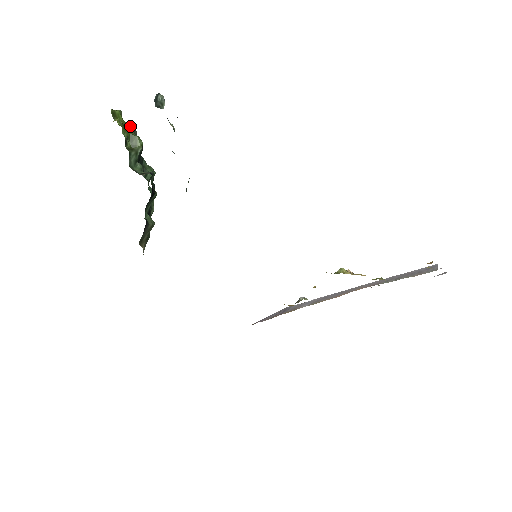
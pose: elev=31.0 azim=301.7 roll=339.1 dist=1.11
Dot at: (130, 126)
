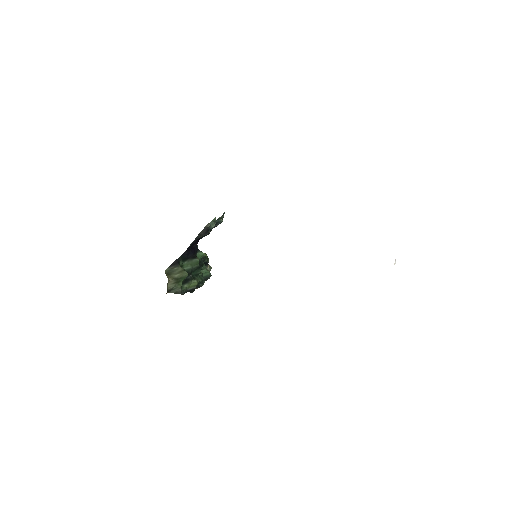
Dot at: occluded
